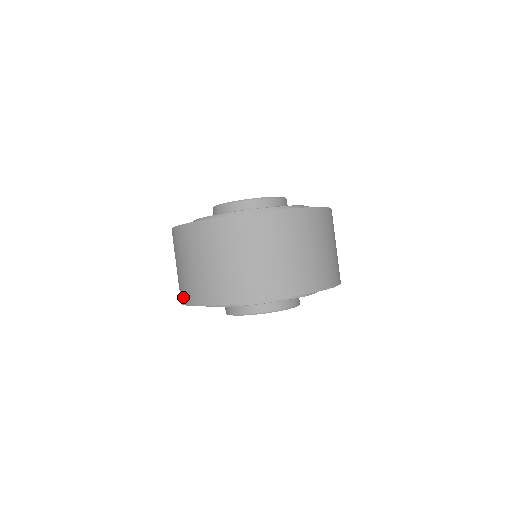
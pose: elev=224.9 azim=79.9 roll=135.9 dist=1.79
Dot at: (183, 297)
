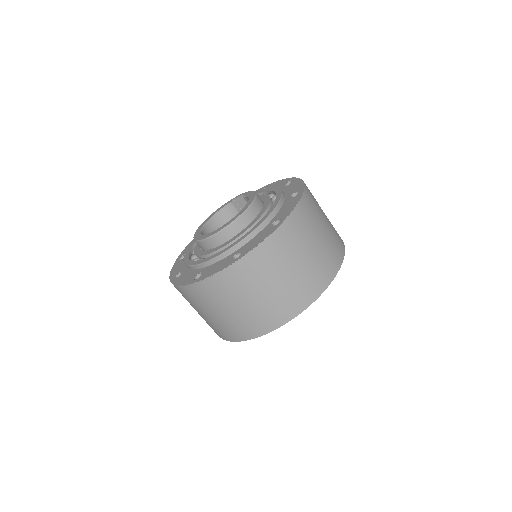
Dot at: occluded
